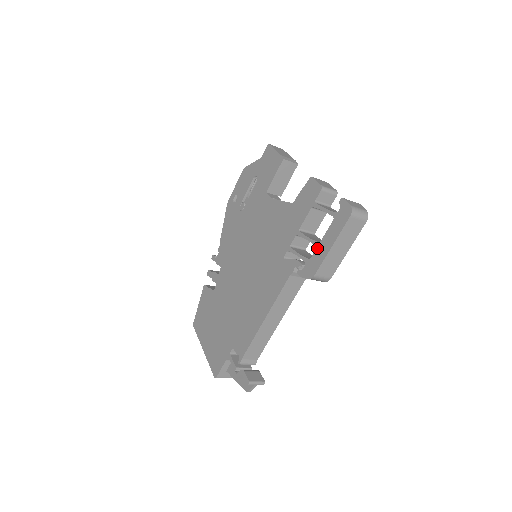
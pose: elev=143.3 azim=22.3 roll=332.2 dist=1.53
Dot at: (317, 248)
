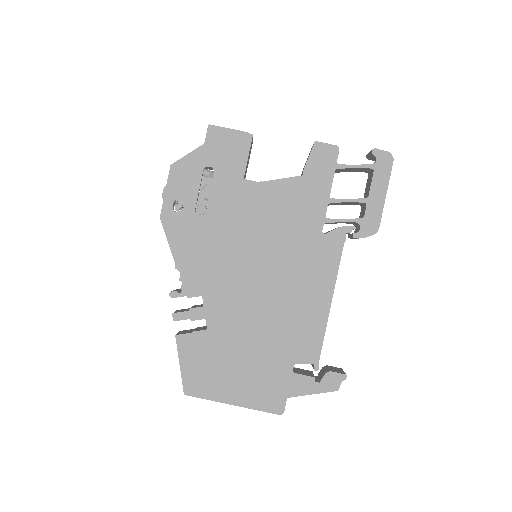
Dot at: (368, 203)
